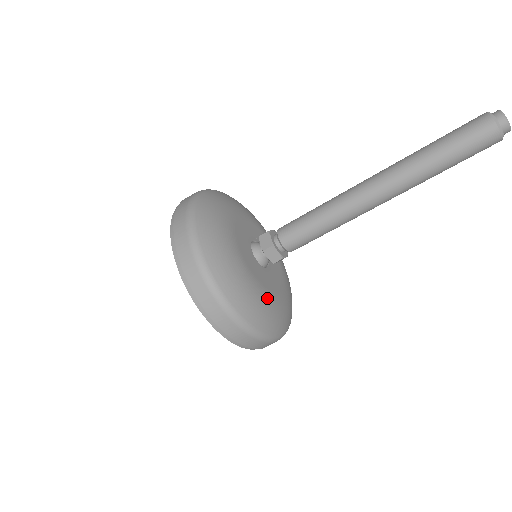
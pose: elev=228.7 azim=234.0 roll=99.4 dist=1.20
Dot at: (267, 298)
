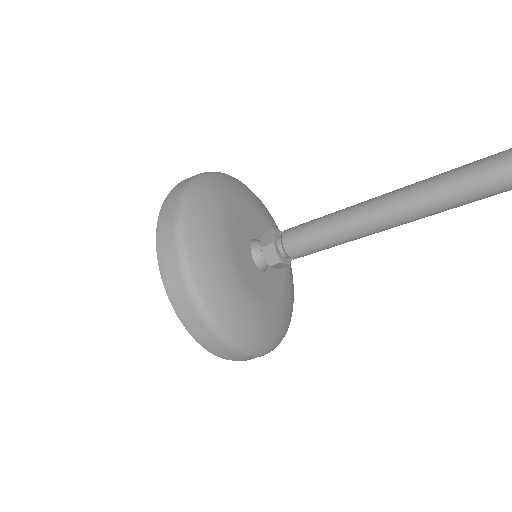
Dot at: (247, 299)
